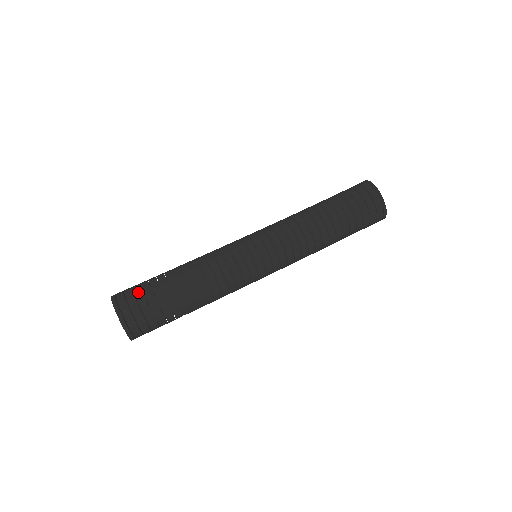
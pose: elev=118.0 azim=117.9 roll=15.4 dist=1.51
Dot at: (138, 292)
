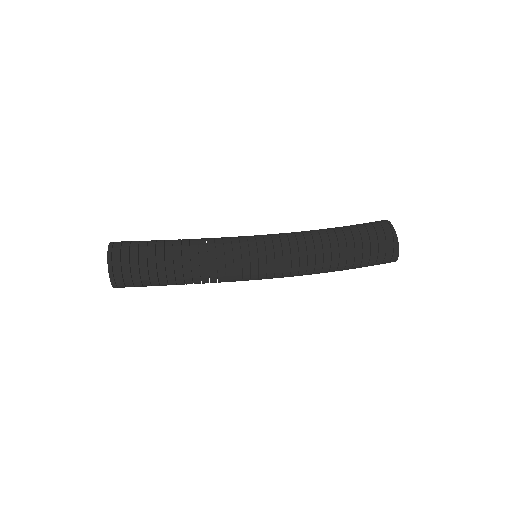
Dot at: occluded
